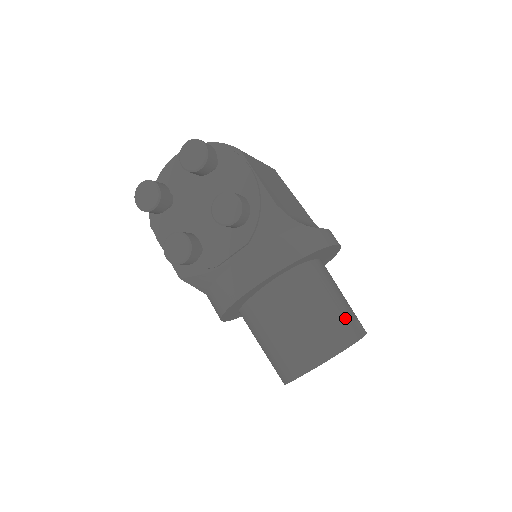
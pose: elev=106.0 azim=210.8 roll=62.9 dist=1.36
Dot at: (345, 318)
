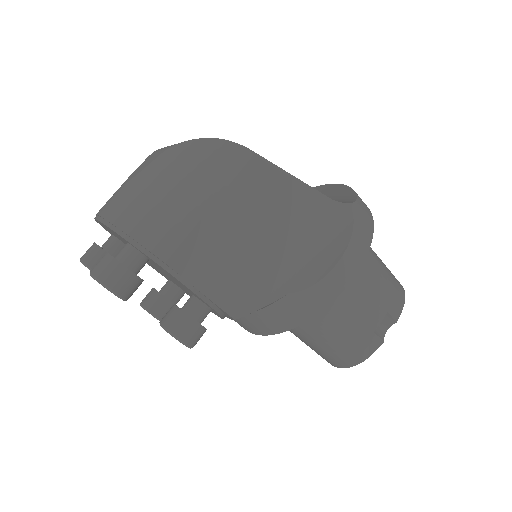
Dot at: (358, 338)
